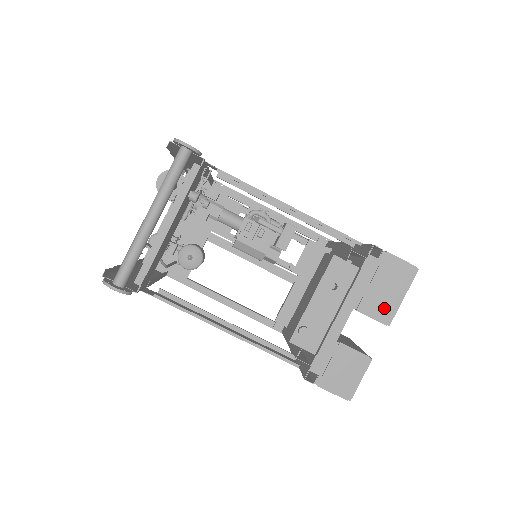
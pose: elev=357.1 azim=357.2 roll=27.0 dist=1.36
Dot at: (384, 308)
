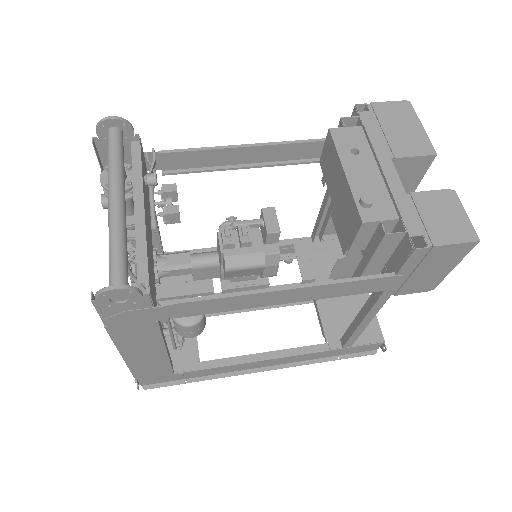
Dot at: (416, 143)
